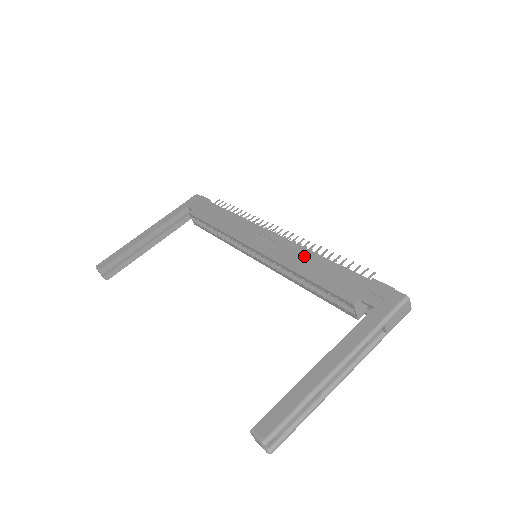
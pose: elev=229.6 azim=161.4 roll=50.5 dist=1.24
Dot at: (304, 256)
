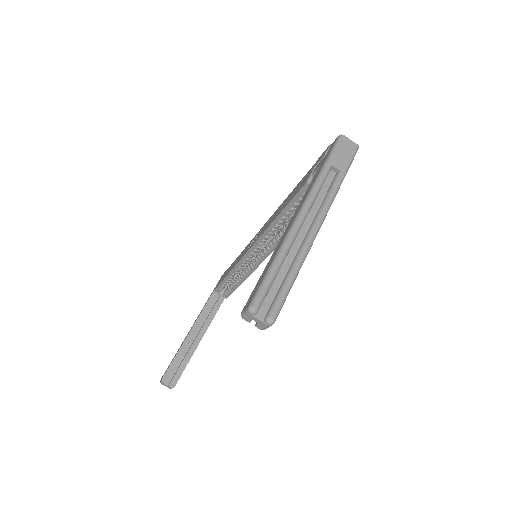
Dot at: (277, 211)
